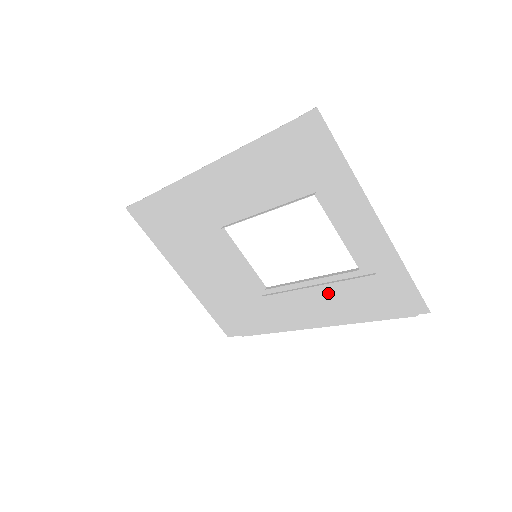
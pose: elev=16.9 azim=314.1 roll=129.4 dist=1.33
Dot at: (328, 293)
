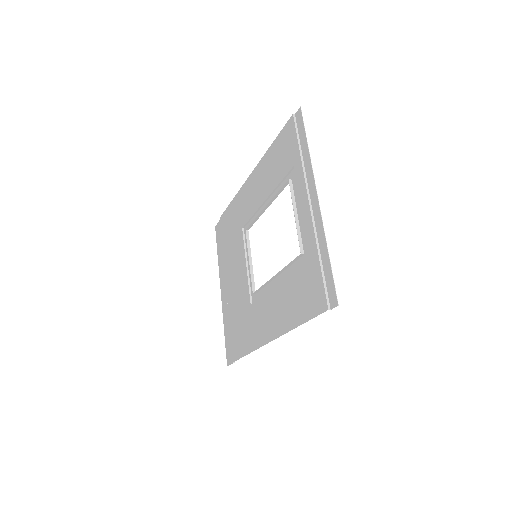
Dot at: (283, 290)
